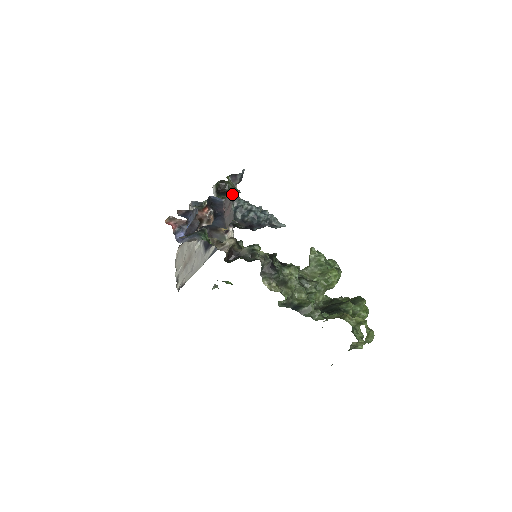
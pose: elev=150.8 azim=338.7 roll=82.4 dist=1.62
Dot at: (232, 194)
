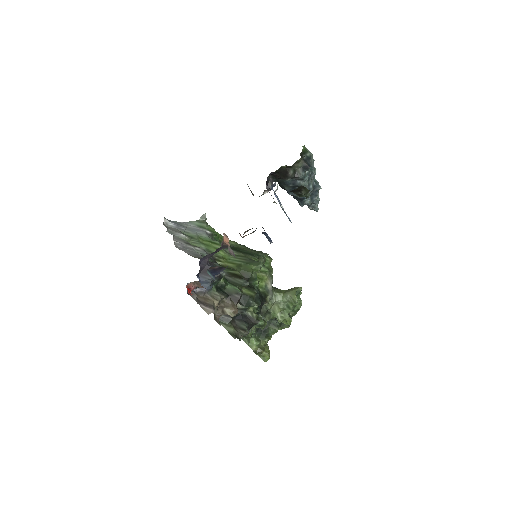
Dot at: occluded
